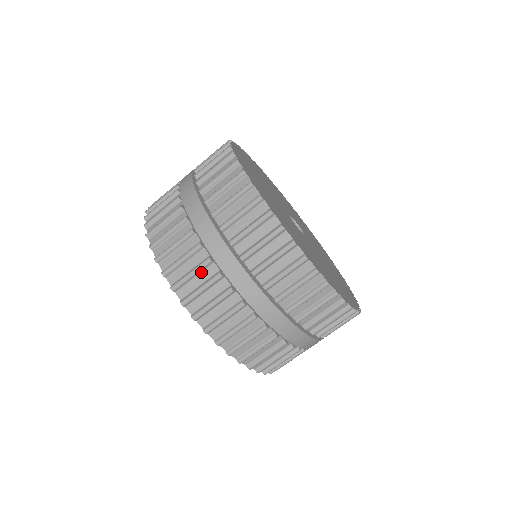
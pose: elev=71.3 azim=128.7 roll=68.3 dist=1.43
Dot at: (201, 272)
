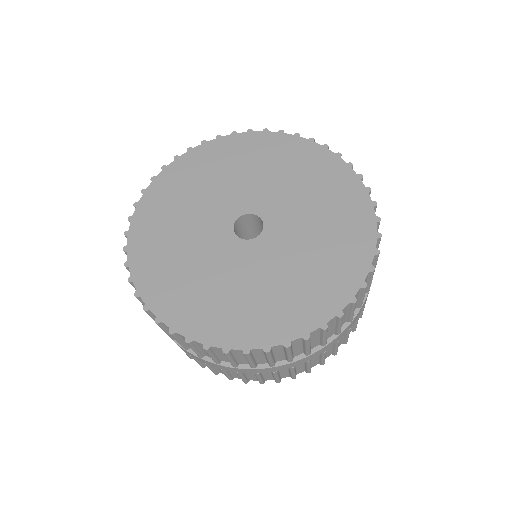
Dot at: (279, 372)
